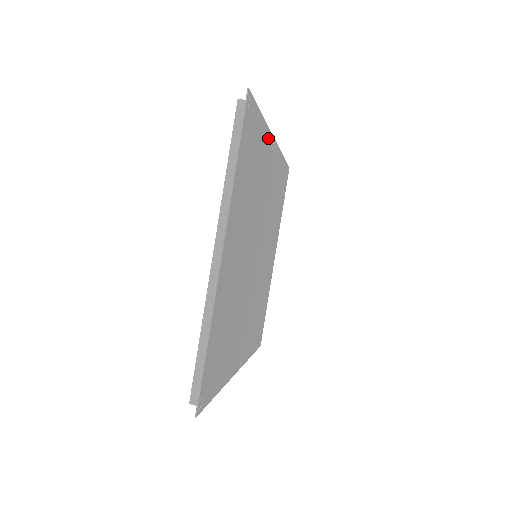
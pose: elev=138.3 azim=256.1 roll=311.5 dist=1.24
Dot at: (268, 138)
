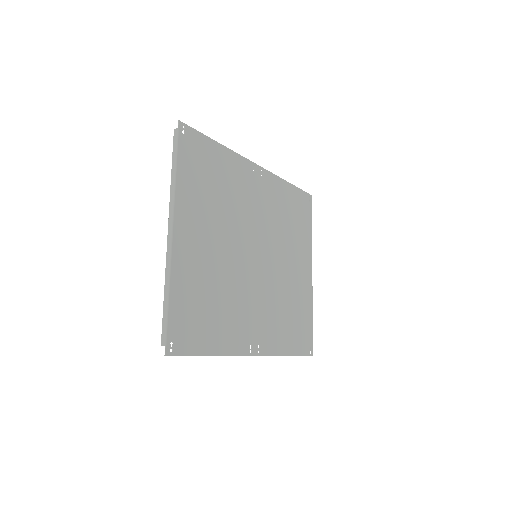
Dot at: (240, 161)
